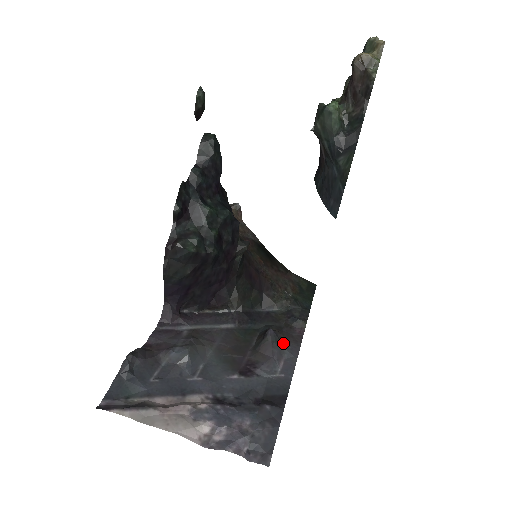
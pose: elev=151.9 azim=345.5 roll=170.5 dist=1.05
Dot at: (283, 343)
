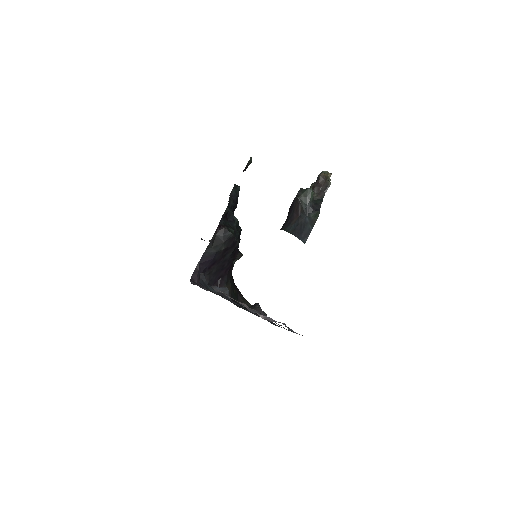
Dot at: occluded
